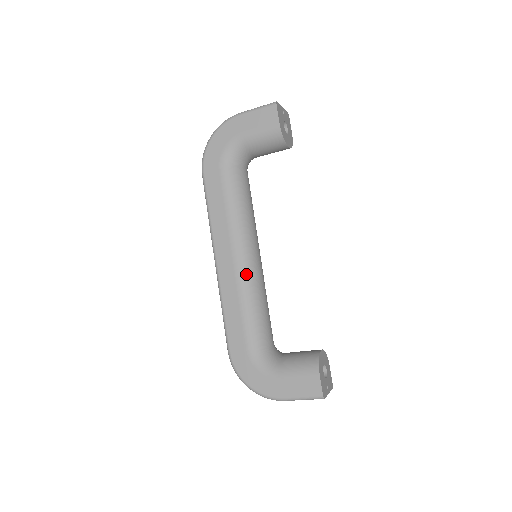
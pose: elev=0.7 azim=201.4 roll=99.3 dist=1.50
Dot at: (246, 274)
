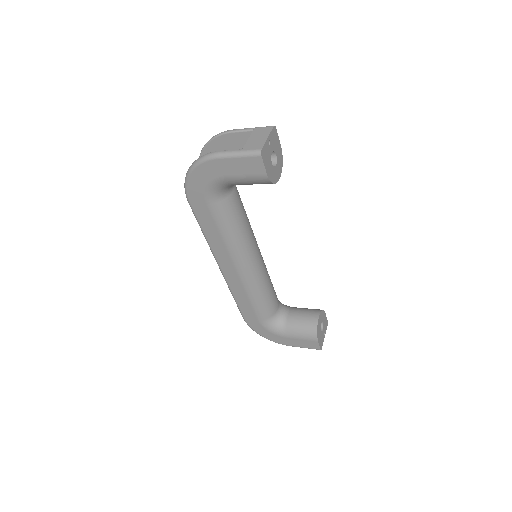
Dot at: (250, 279)
